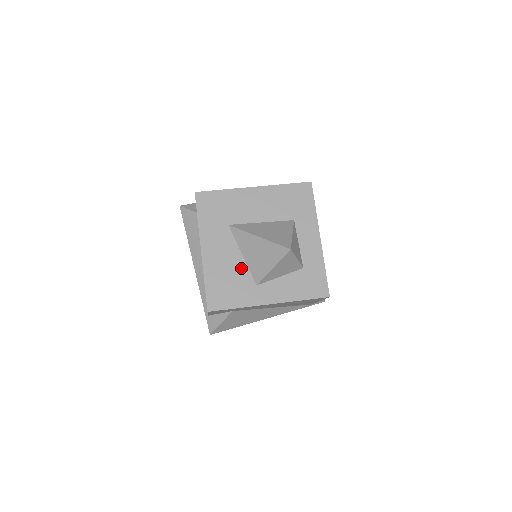
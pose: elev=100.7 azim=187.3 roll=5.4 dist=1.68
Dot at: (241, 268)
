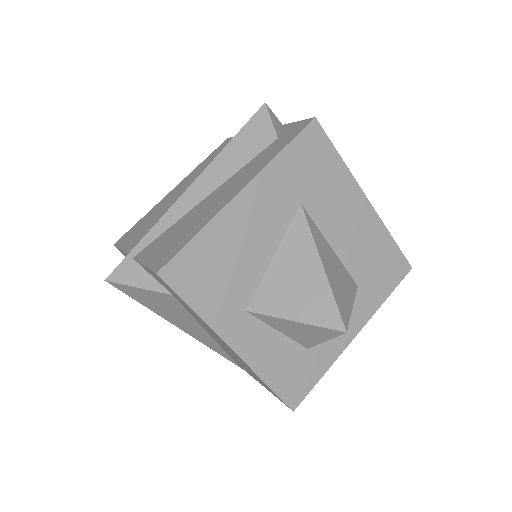
Dot at: (255, 269)
